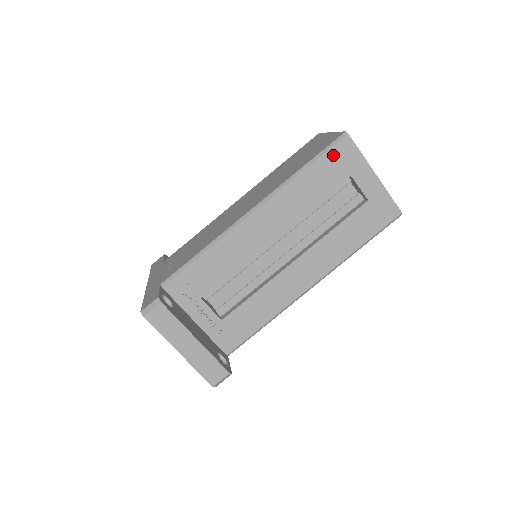
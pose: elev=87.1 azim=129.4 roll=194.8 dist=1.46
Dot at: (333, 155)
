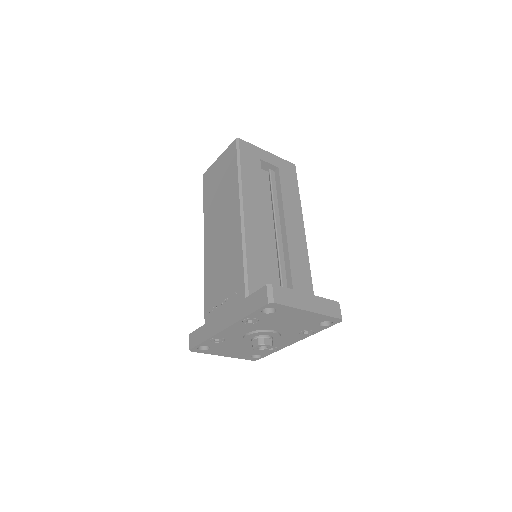
Dot at: (244, 153)
